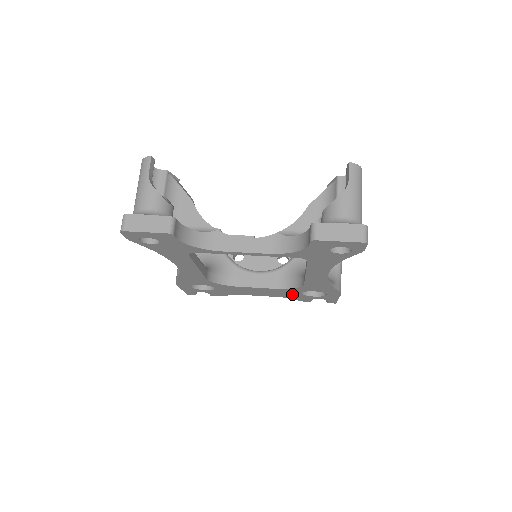
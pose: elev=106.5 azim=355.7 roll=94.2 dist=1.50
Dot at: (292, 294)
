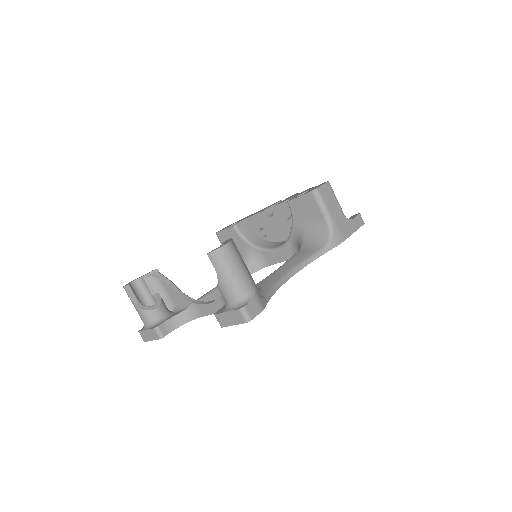
Dot at: occluded
